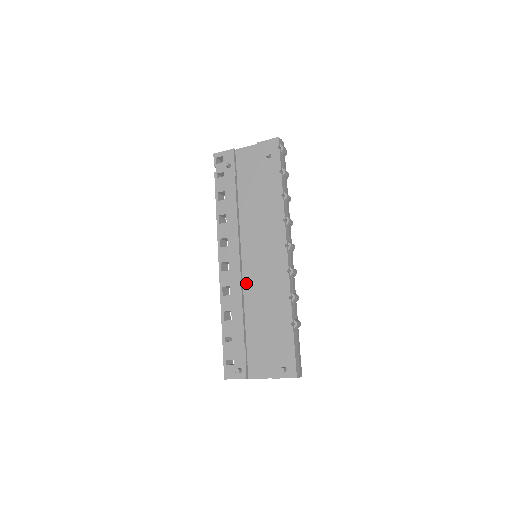
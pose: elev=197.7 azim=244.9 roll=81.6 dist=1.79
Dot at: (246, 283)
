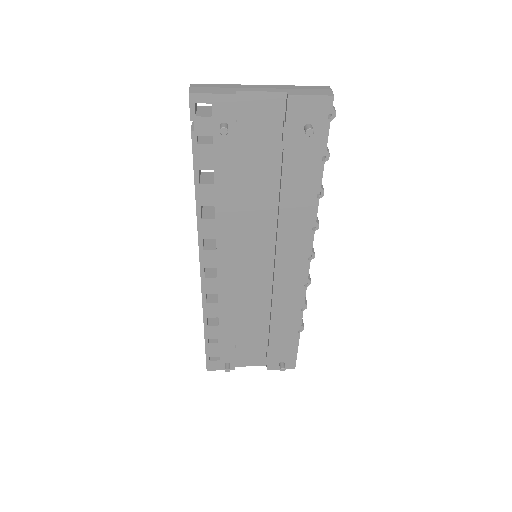
Dot at: (241, 289)
